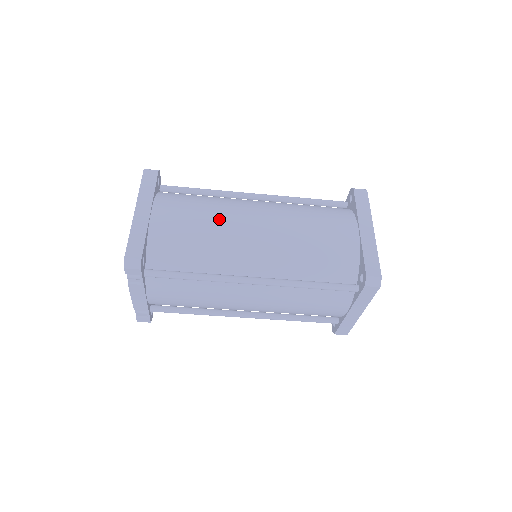
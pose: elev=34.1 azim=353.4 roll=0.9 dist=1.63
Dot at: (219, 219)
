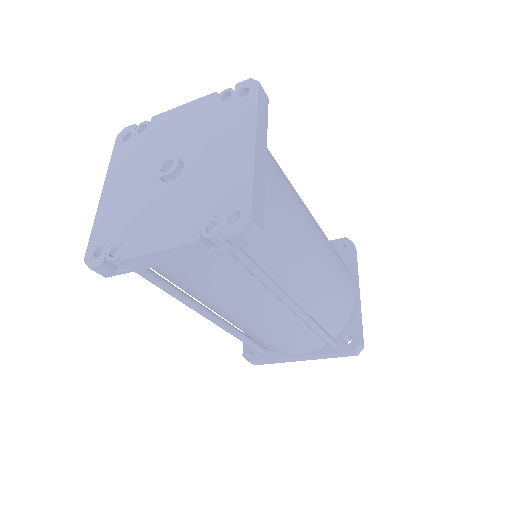
Dot at: (302, 216)
